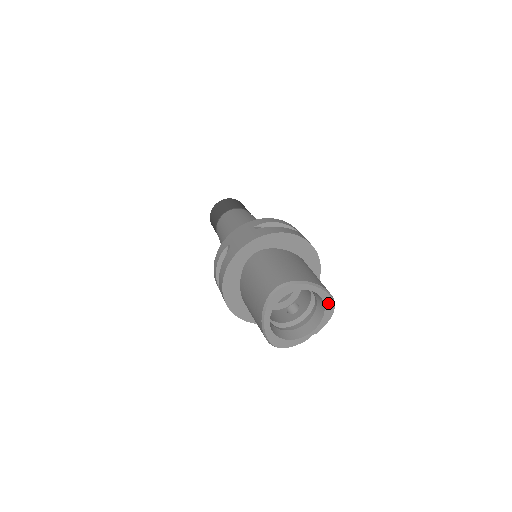
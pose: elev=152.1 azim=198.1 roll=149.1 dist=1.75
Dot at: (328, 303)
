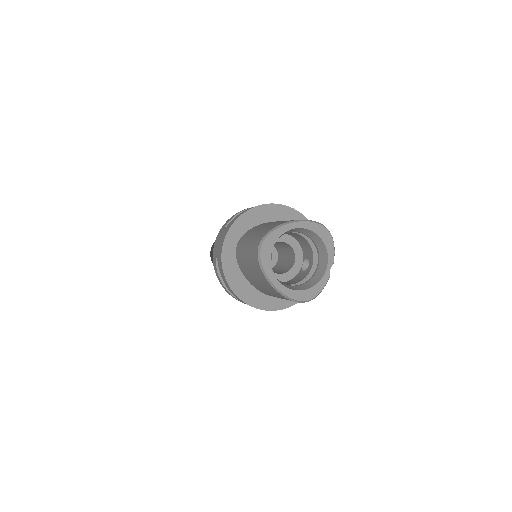
Dot at: (318, 230)
